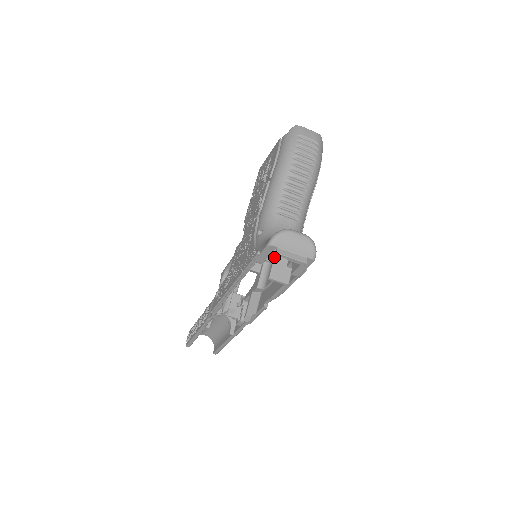
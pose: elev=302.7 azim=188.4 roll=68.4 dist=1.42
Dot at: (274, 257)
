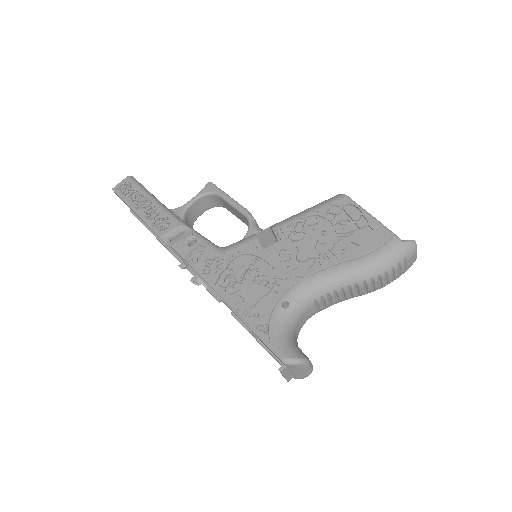
Dot at: occluded
